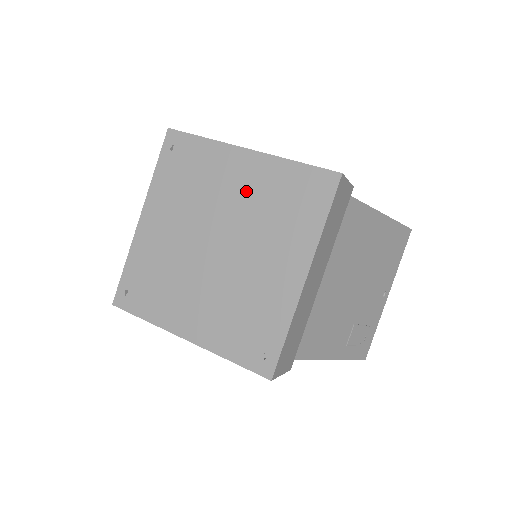
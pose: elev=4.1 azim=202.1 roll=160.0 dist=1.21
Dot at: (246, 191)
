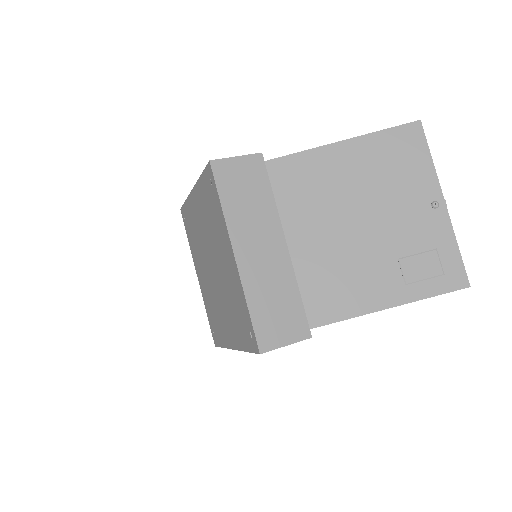
Dot at: (202, 218)
